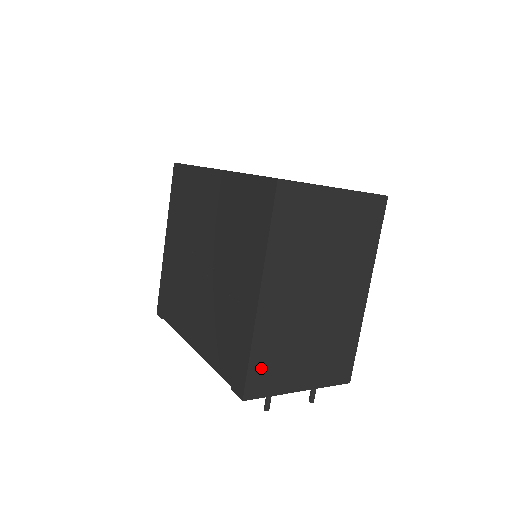
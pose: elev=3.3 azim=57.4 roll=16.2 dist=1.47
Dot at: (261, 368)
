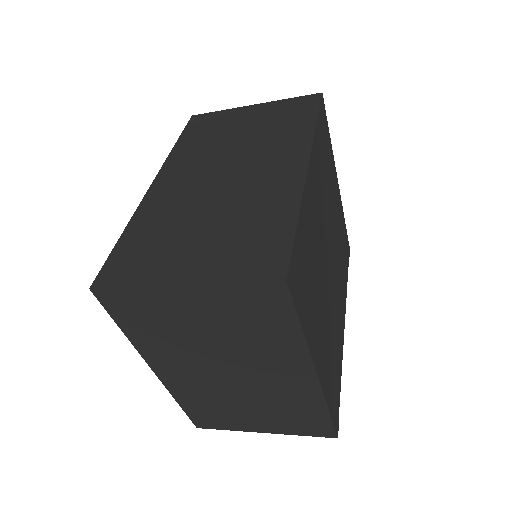
Dot at: (200, 413)
